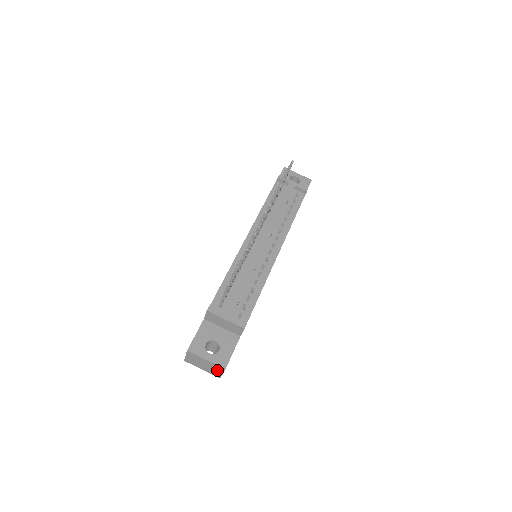
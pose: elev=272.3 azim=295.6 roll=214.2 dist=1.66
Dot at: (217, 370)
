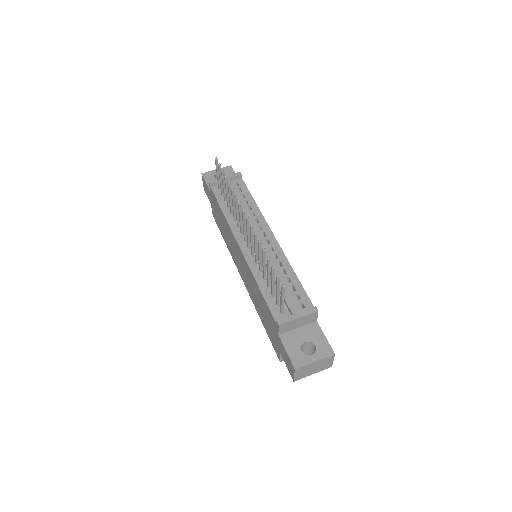
Dot at: (327, 362)
